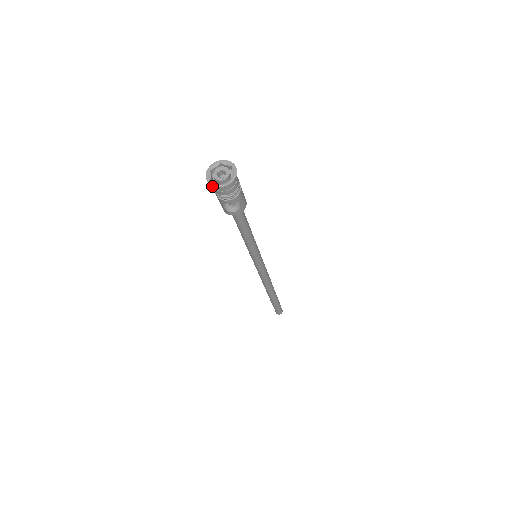
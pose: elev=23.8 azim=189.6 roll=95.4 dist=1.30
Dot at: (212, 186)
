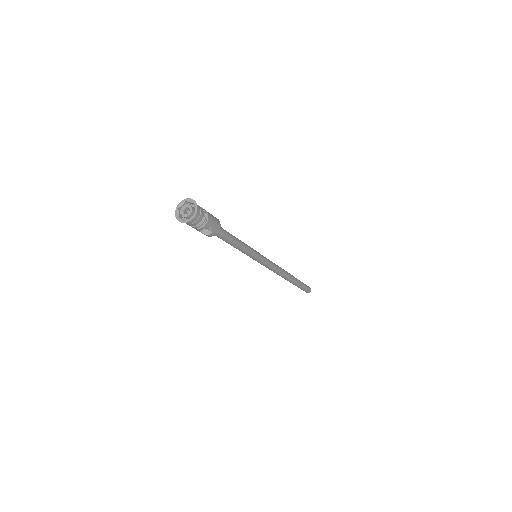
Dot at: occluded
